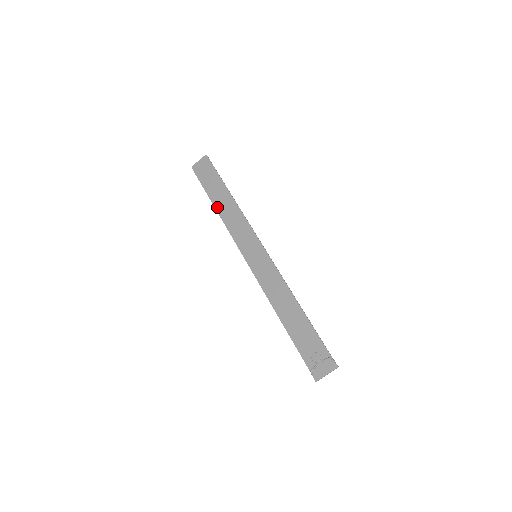
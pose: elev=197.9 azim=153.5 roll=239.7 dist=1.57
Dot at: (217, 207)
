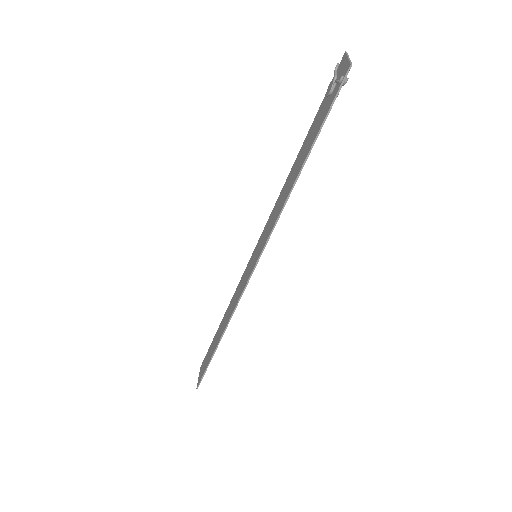
Dot at: (220, 337)
